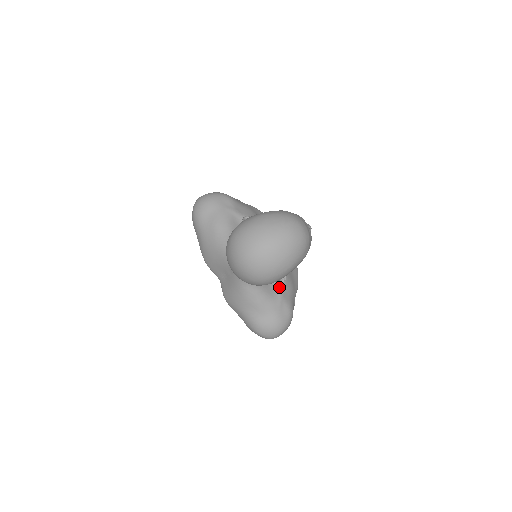
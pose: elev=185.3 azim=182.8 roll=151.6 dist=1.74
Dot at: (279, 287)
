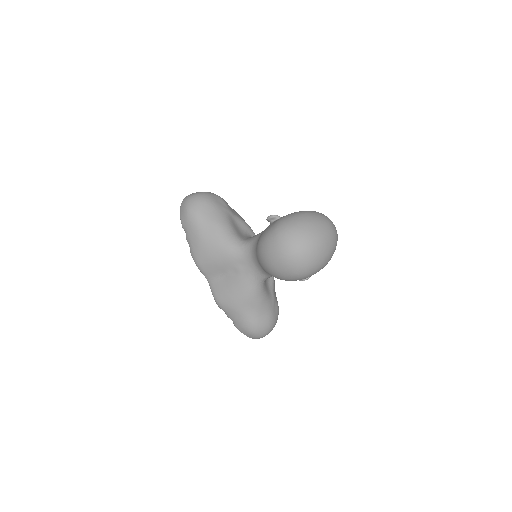
Dot at: (271, 287)
